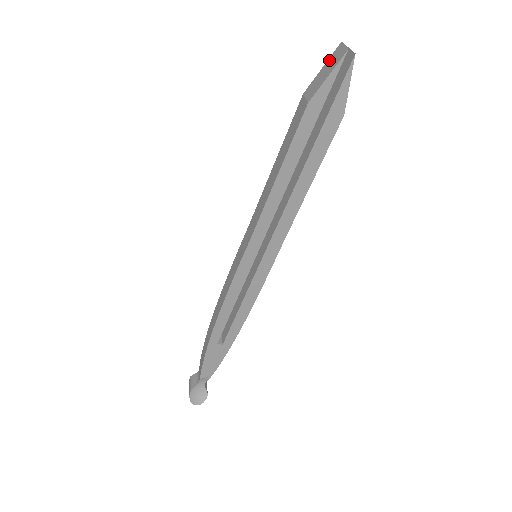
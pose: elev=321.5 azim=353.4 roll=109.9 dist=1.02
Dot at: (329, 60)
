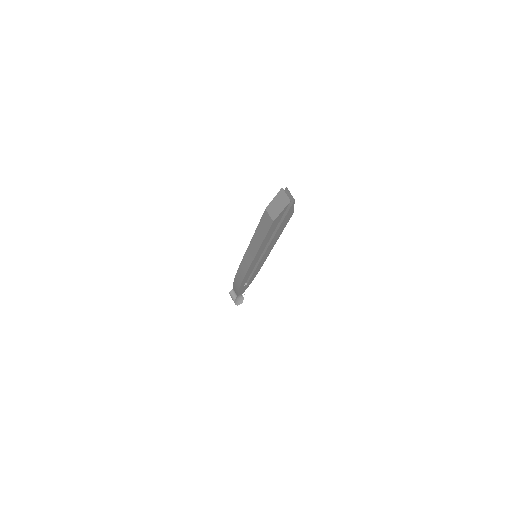
Dot at: (277, 197)
